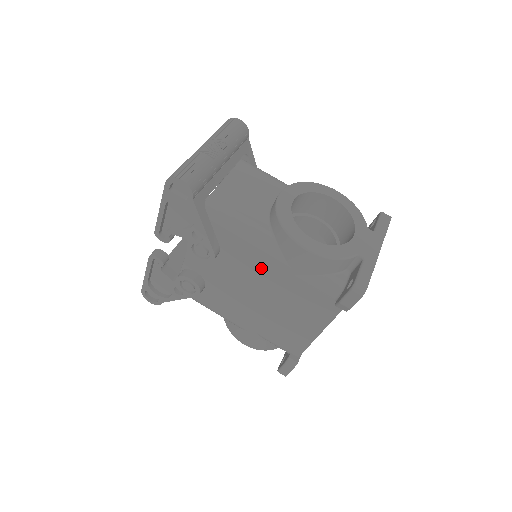
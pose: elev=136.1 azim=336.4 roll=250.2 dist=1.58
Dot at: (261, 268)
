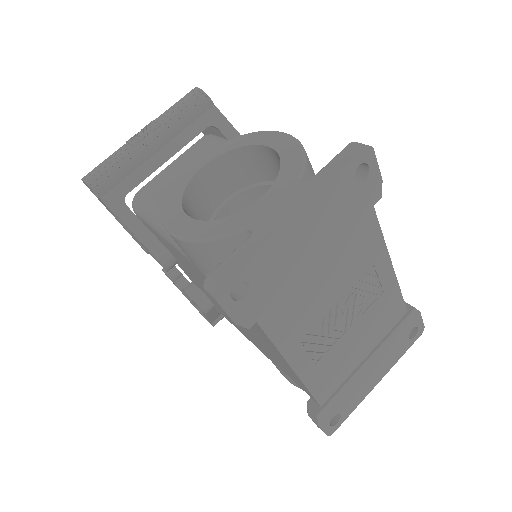
Dot at: (194, 270)
